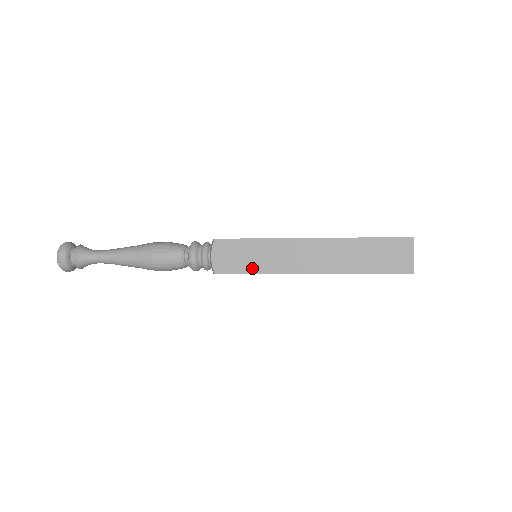
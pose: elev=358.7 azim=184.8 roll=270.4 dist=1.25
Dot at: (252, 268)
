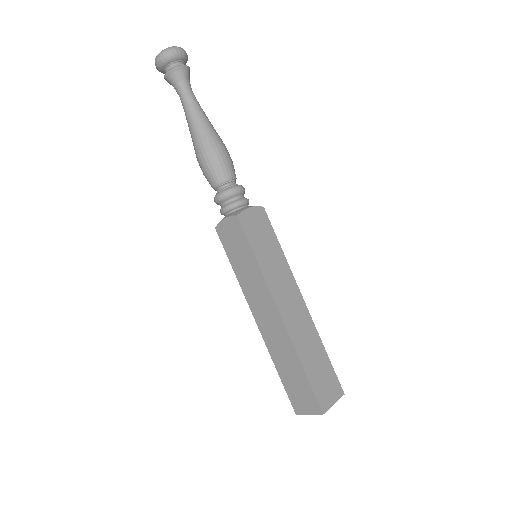
Dot at: (234, 262)
